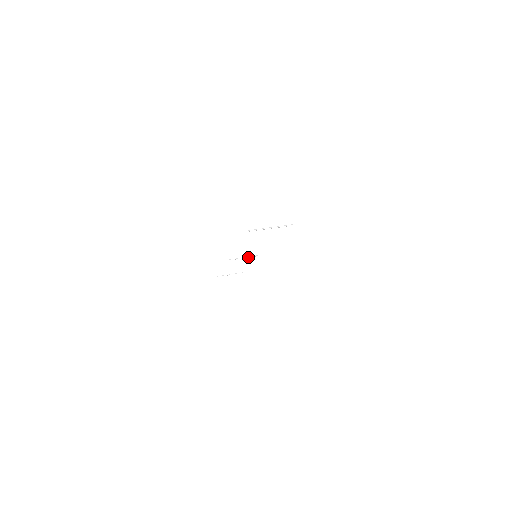
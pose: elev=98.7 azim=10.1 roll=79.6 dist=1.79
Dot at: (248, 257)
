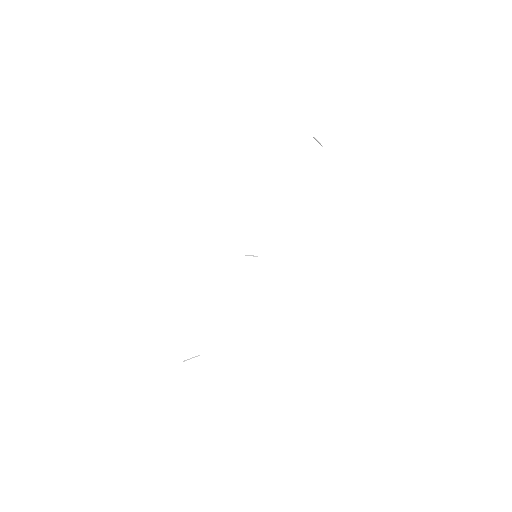
Dot at: (253, 256)
